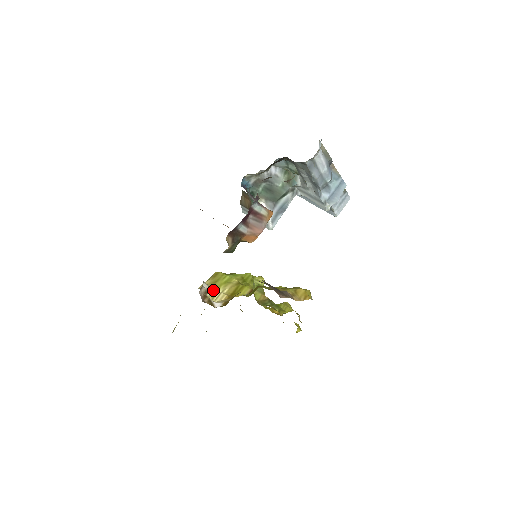
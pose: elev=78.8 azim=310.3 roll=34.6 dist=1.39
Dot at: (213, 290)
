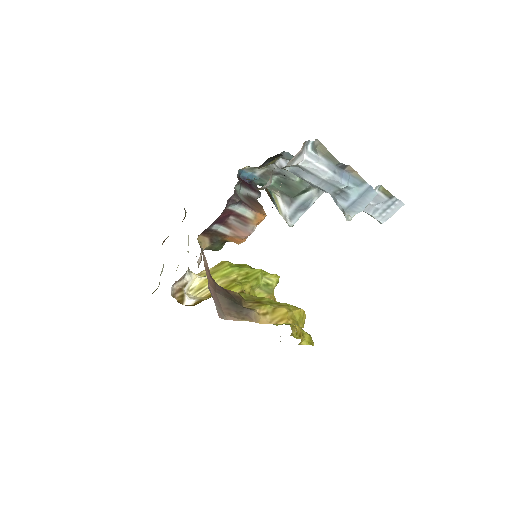
Dot at: (202, 282)
